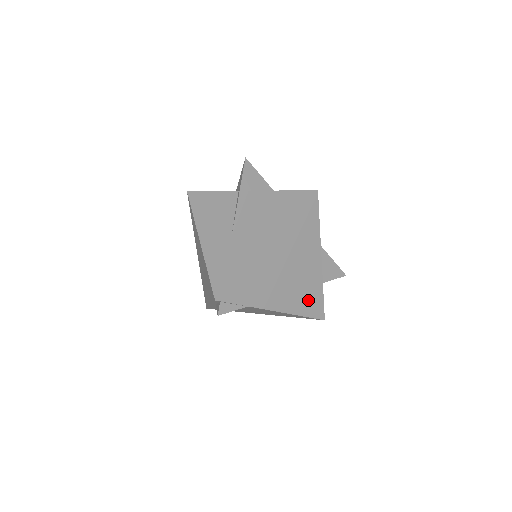
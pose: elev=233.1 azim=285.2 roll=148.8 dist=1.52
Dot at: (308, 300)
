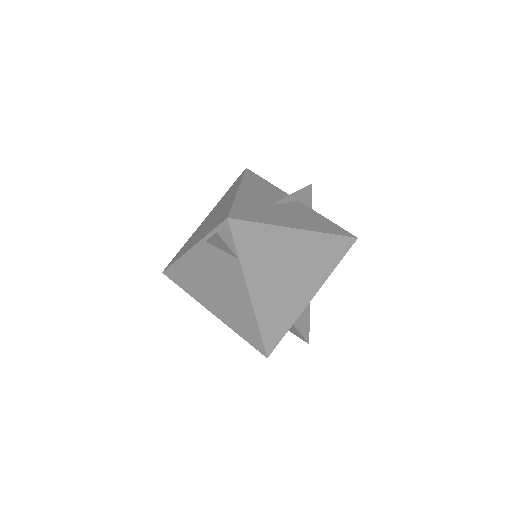
Dot at: (275, 320)
